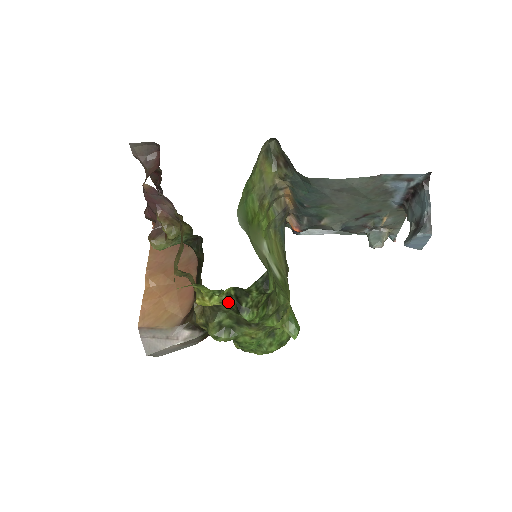
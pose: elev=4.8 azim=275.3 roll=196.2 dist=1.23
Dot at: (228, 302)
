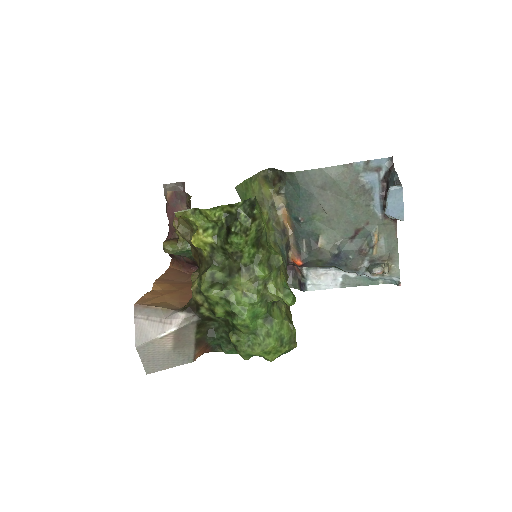
Dot at: (220, 235)
